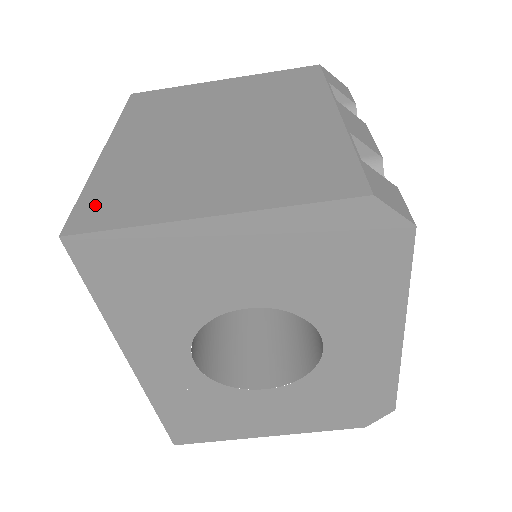
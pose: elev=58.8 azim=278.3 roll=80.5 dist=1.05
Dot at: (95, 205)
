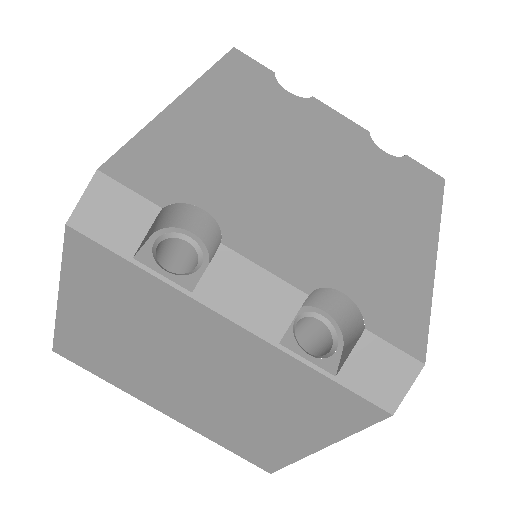
Dot at: (249, 455)
